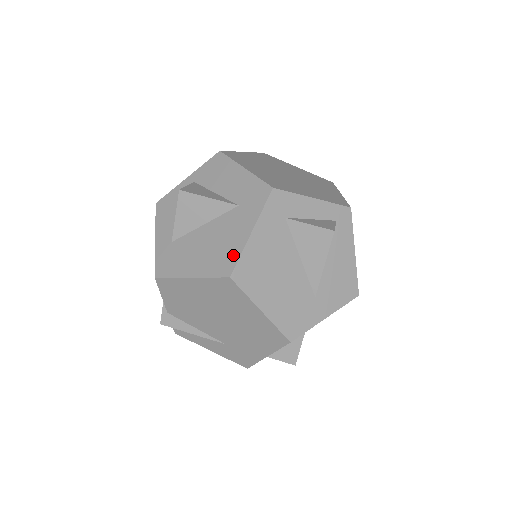
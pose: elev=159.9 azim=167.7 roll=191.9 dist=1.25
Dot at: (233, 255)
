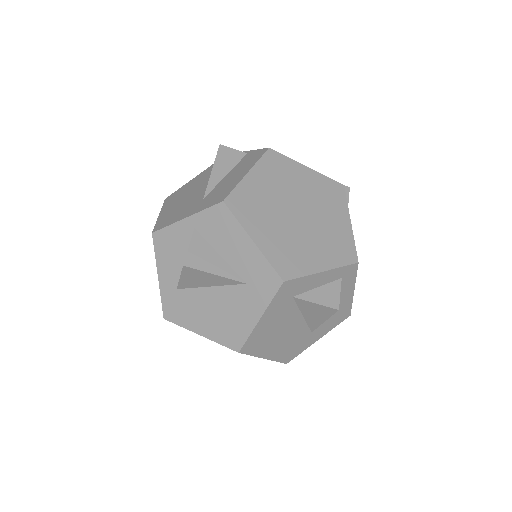
Dot at: (241, 334)
